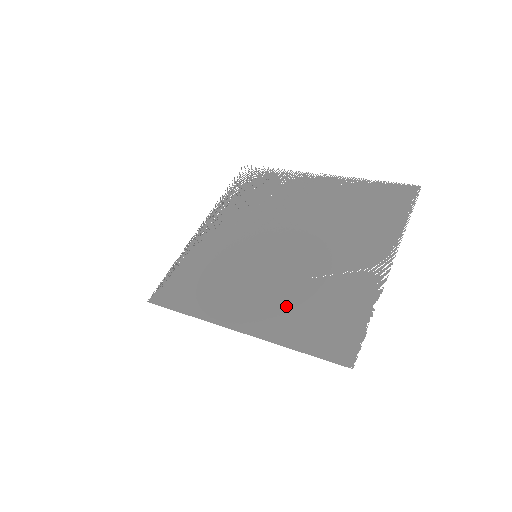
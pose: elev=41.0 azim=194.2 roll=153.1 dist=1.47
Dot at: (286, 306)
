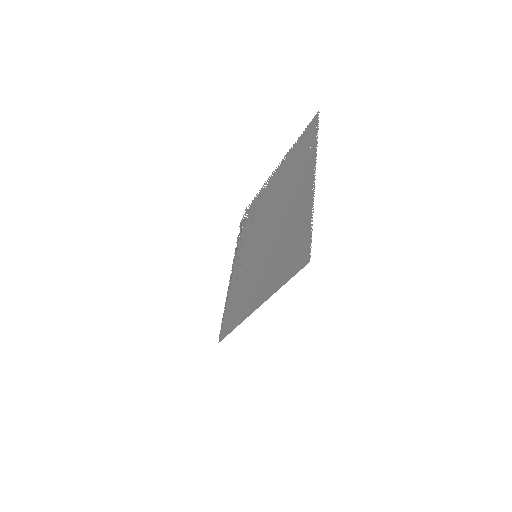
Dot at: (273, 266)
